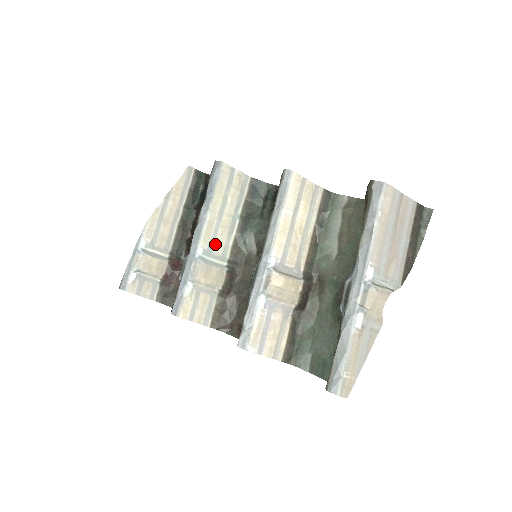
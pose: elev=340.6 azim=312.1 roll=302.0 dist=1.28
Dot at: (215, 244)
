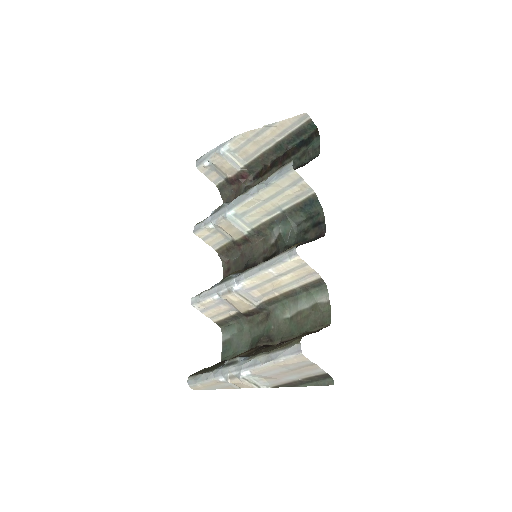
Dot at: (249, 214)
